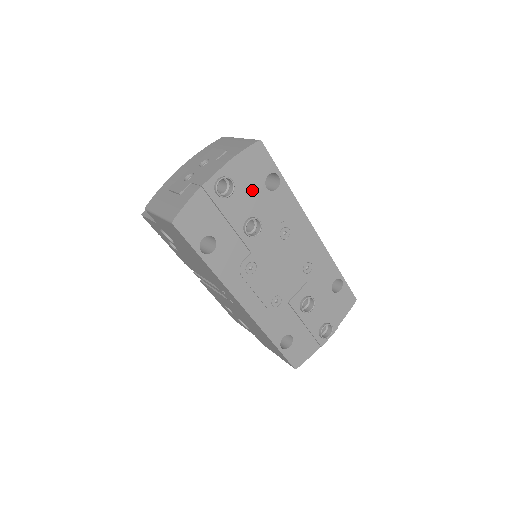
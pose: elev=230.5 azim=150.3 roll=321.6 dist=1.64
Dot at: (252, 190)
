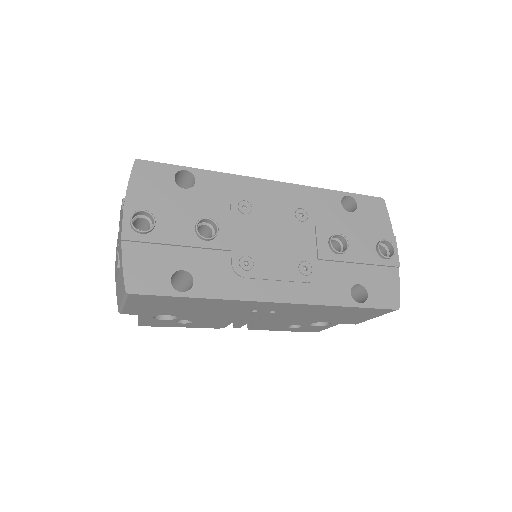
Dot at: (173, 202)
